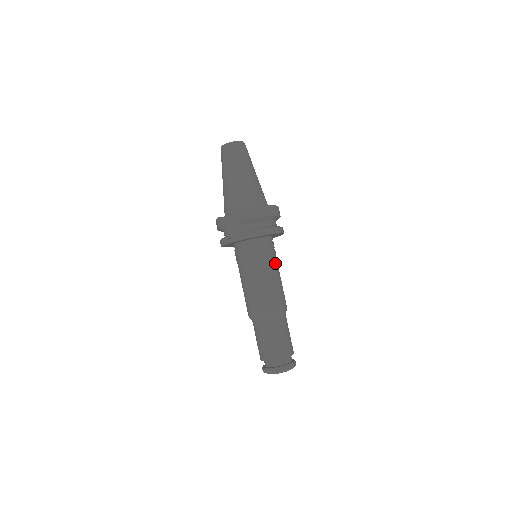
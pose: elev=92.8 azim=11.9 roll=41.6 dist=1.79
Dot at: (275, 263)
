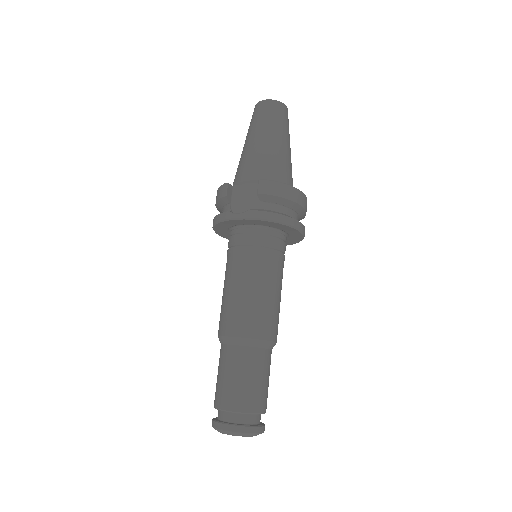
Dot at: (282, 273)
